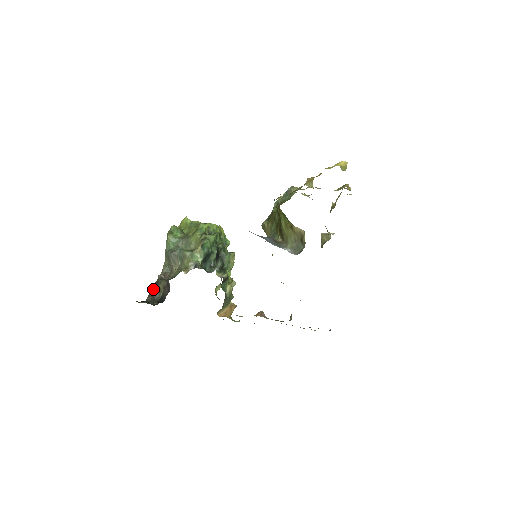
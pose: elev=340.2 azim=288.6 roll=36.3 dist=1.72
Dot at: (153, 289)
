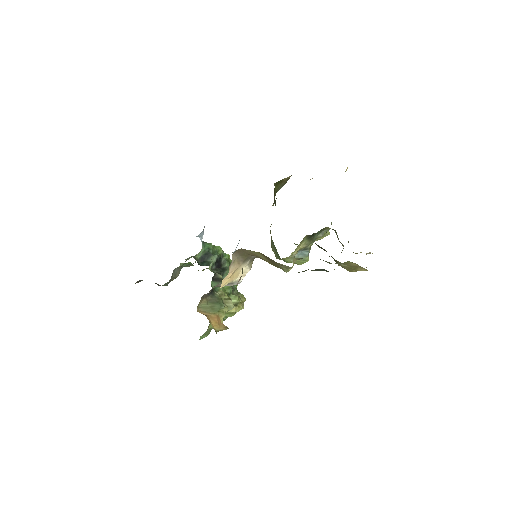
Dot at: occluded
